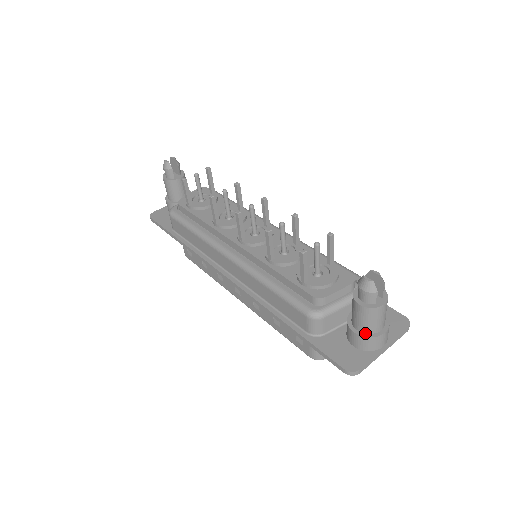
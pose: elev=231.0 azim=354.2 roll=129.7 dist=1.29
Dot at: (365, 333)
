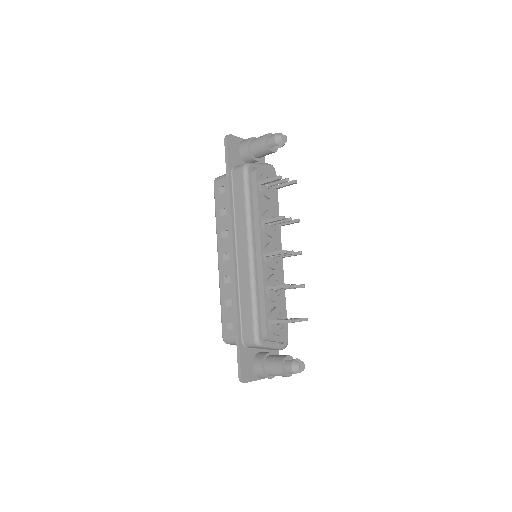
Dot at: (266, 372)
